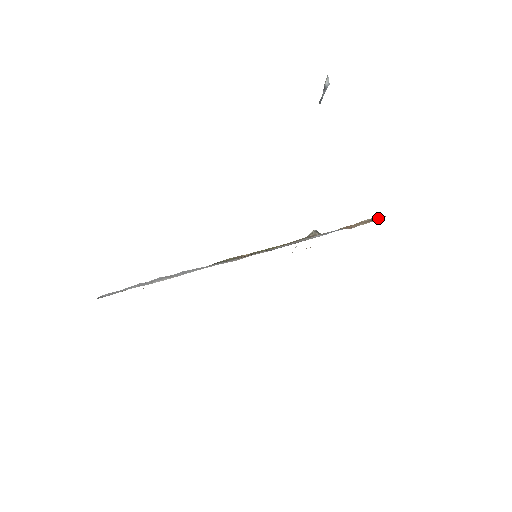
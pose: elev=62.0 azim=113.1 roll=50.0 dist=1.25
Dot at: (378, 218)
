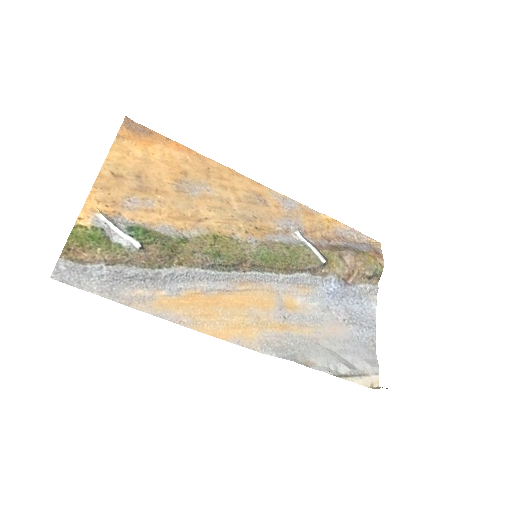
Dot at: (372, 289)
